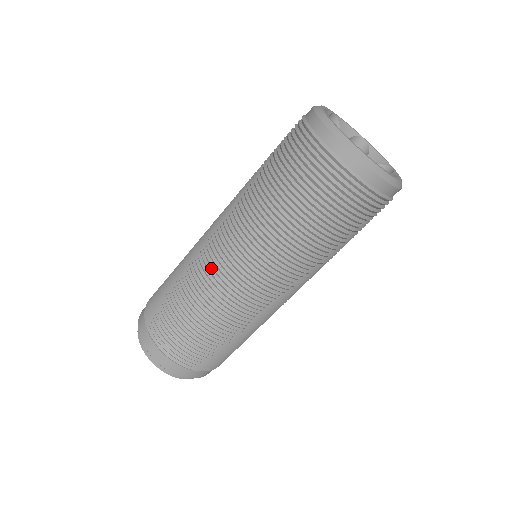
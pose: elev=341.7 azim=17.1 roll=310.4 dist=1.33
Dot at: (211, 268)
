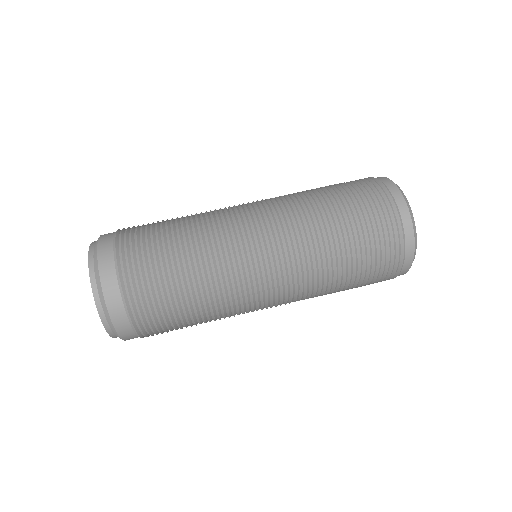
Dot at: (236, 233)
